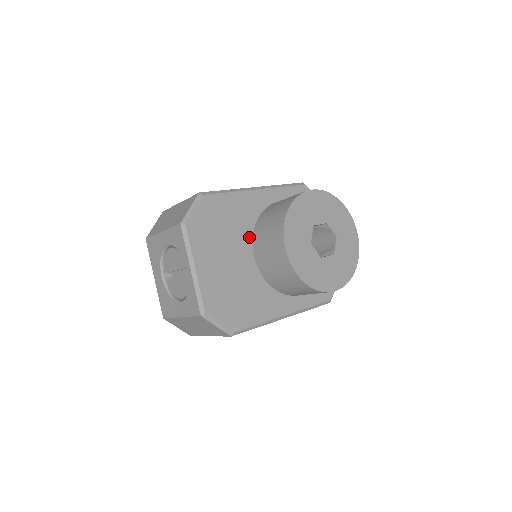
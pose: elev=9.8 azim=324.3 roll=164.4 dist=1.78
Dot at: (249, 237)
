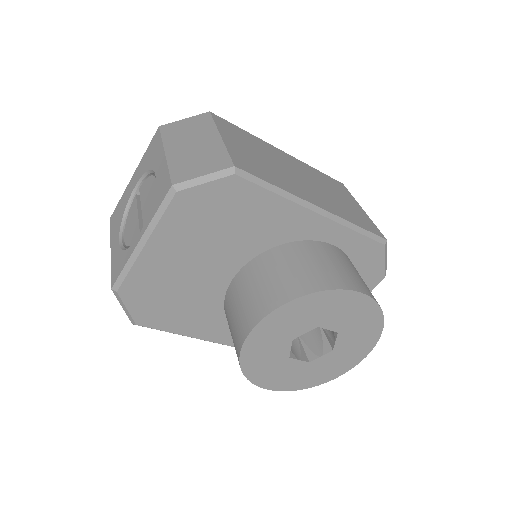
Dot at: (250, 254)
